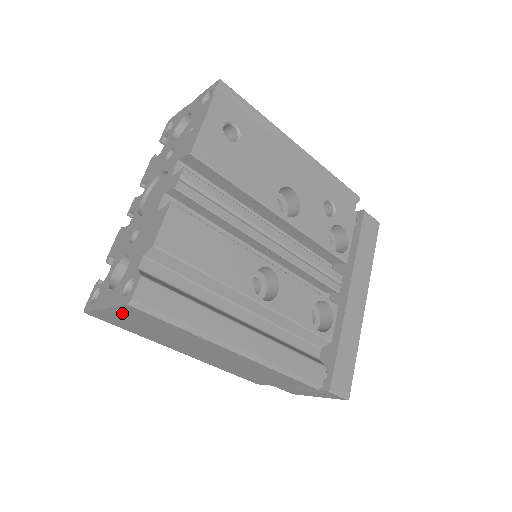
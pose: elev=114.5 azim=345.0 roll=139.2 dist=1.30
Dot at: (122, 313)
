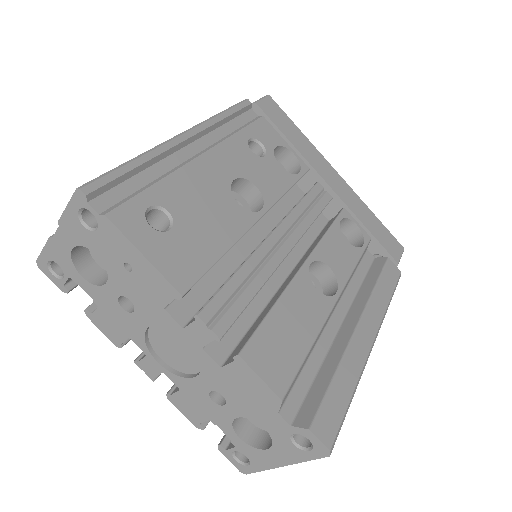
Dot at: occluded
